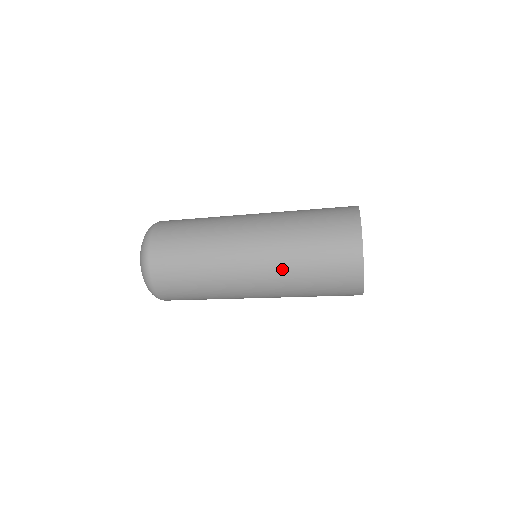
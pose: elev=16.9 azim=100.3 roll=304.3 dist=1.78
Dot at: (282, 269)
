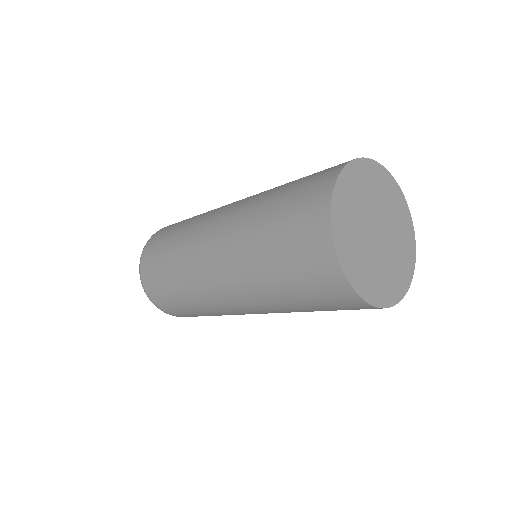
Dot at: (263, 302)
